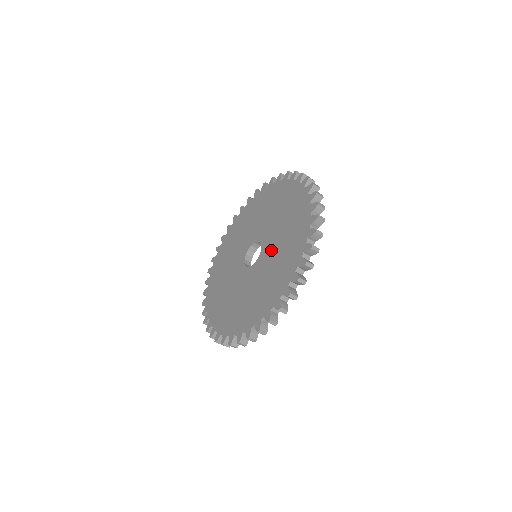
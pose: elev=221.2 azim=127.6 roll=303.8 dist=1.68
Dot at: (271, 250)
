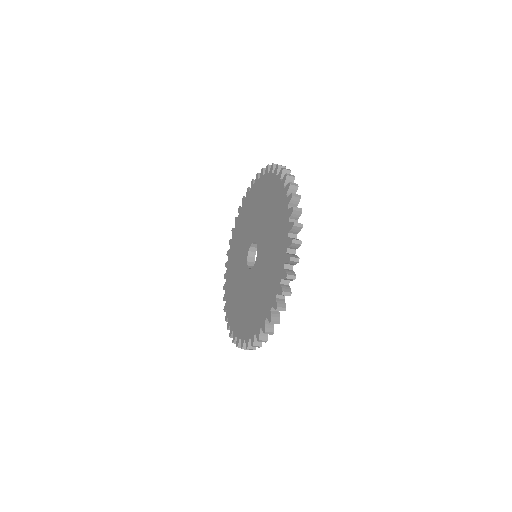
Dot at: (264, 249)
